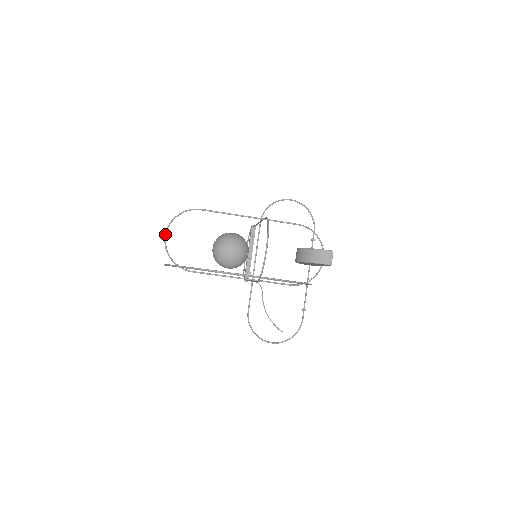
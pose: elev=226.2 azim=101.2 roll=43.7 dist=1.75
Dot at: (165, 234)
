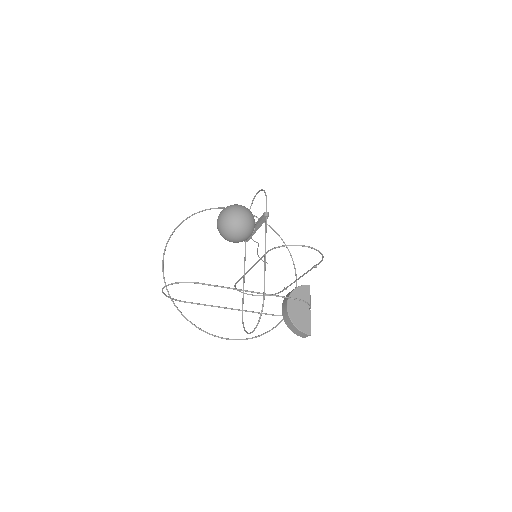
Dot at: occluded
